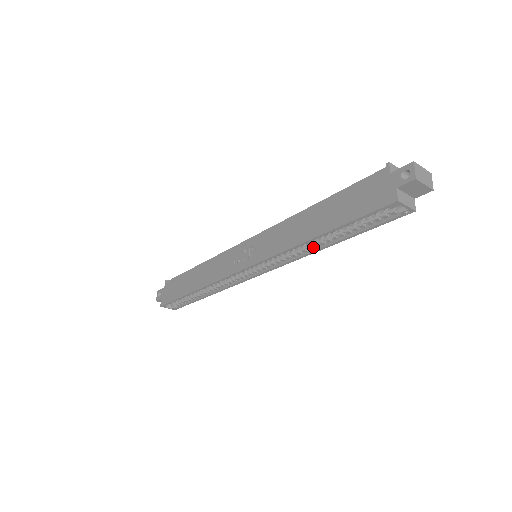
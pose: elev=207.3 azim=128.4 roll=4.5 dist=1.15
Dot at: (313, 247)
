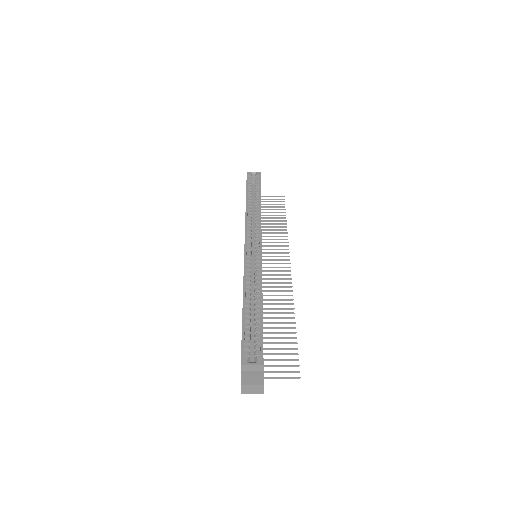
Dot at: (259, 211)
